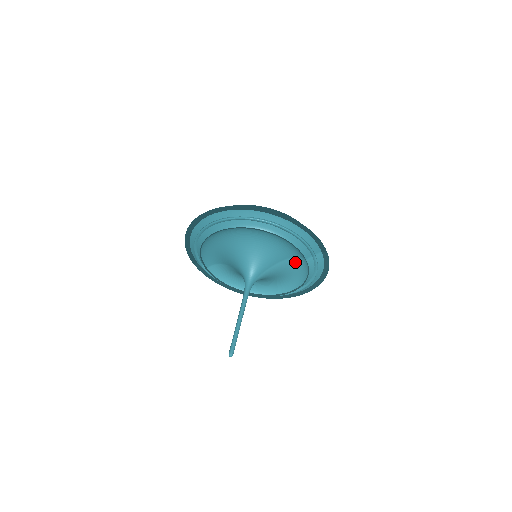
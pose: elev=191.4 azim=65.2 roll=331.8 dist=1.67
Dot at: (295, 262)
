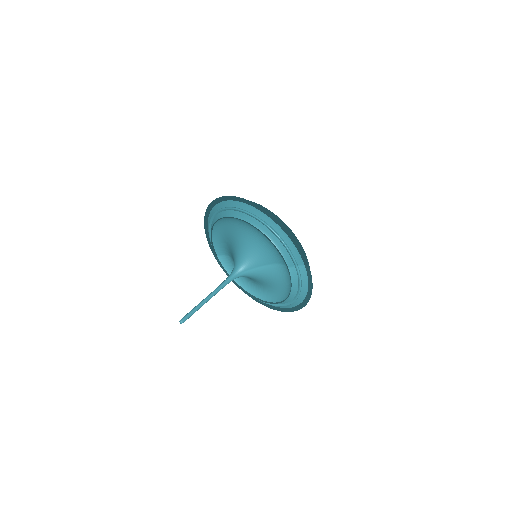
Dot at: (283, 270)
